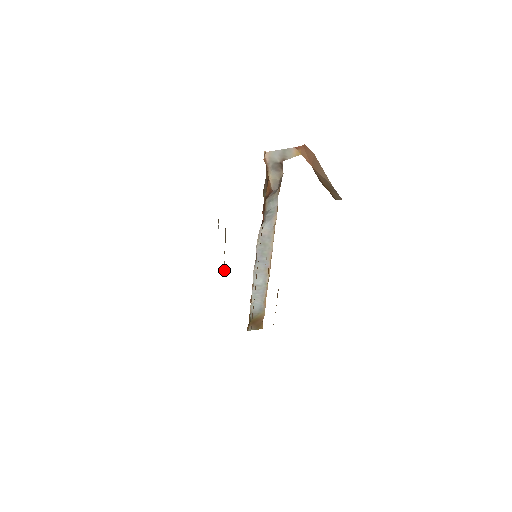
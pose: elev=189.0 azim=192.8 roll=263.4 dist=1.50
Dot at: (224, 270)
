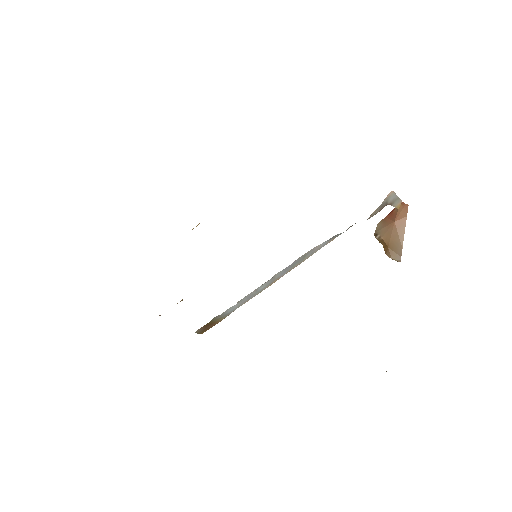
Dot at: occluded
